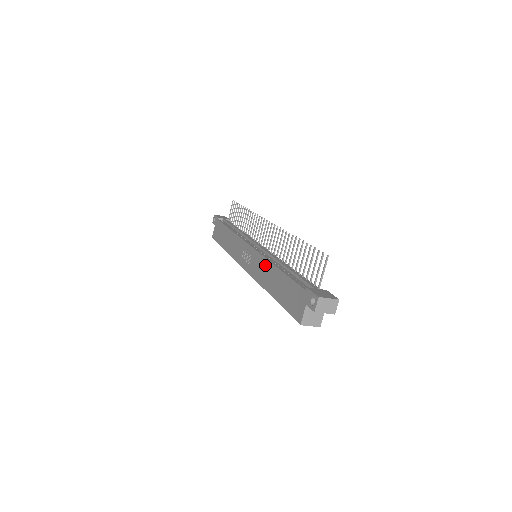
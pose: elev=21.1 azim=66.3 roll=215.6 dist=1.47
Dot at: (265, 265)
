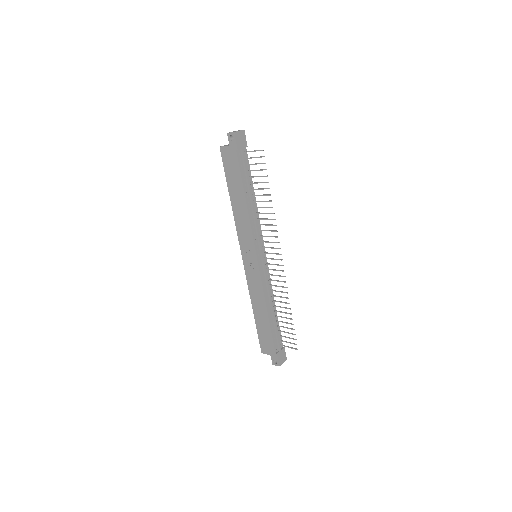
Dot at: (261, 296)
